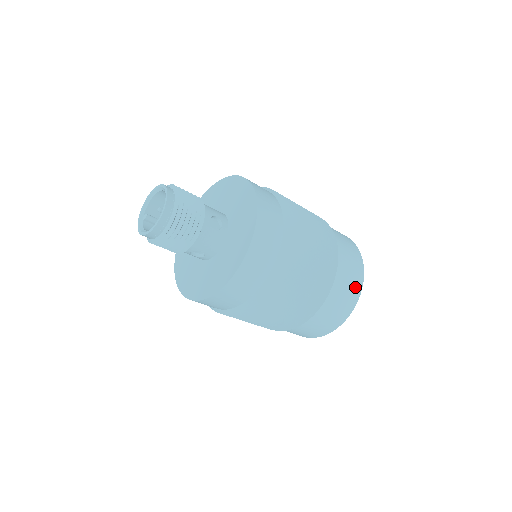
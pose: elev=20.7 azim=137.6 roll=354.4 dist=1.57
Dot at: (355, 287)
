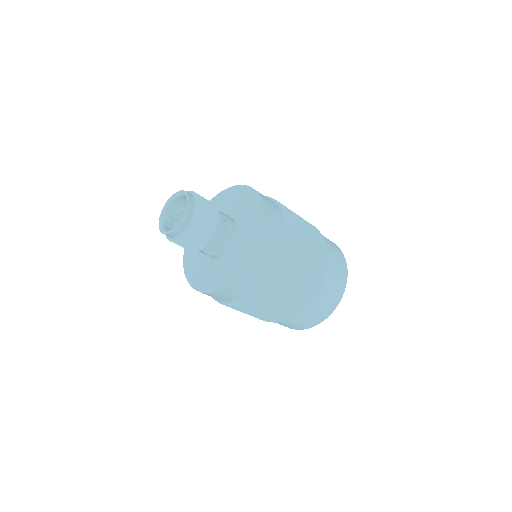
Dot at: (340, 287)
